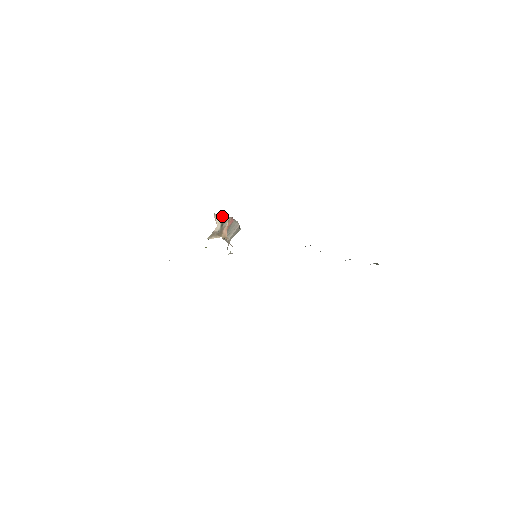
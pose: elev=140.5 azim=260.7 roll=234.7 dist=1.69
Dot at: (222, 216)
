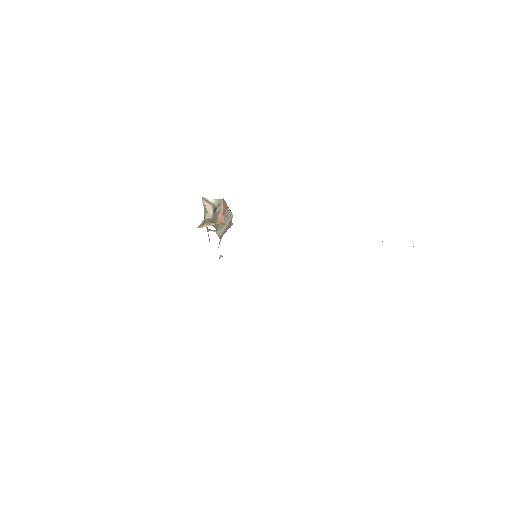
Dot at: (213, 199)
